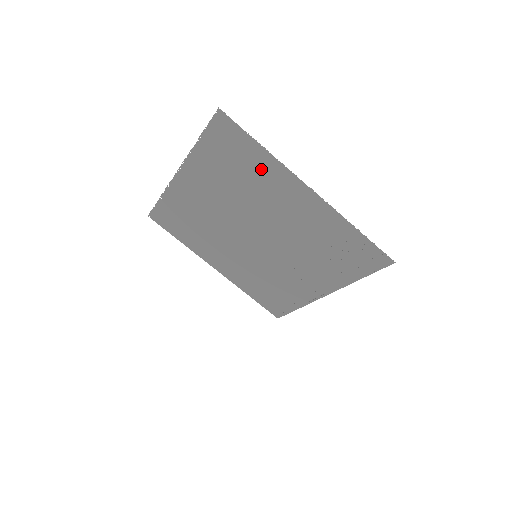
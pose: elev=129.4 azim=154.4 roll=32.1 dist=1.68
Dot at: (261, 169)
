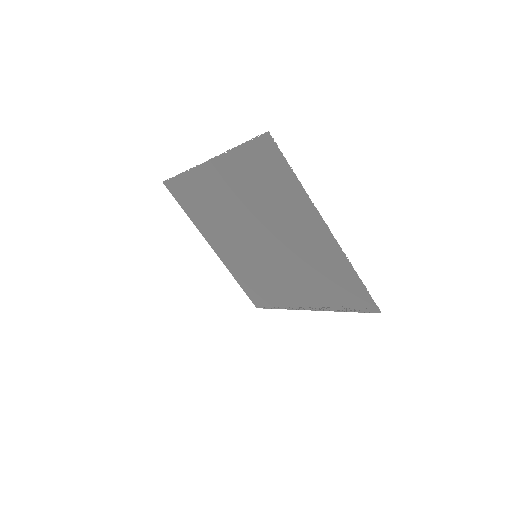
Dot at: (289, 195)
